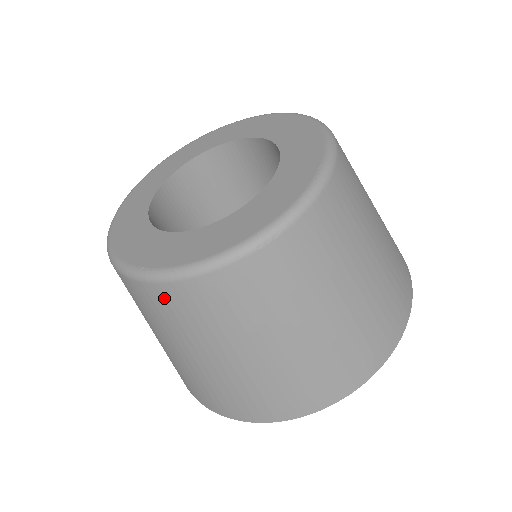
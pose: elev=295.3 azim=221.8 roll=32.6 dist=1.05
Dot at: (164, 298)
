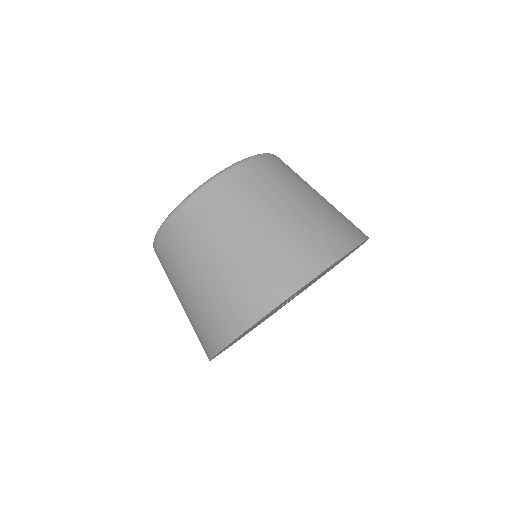
Dot at: (214, 194)
